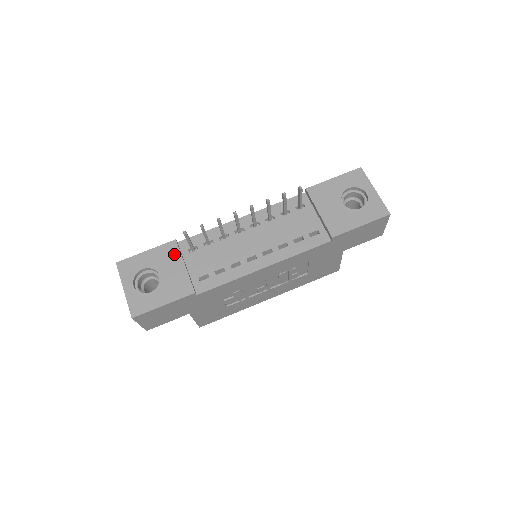
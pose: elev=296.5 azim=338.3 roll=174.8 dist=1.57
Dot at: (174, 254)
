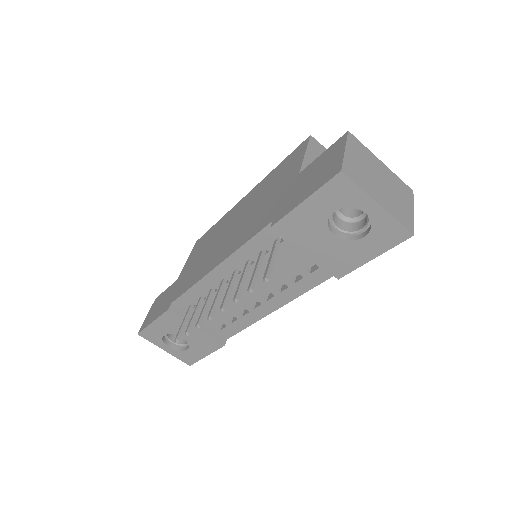
Dot at: (179, 321)
